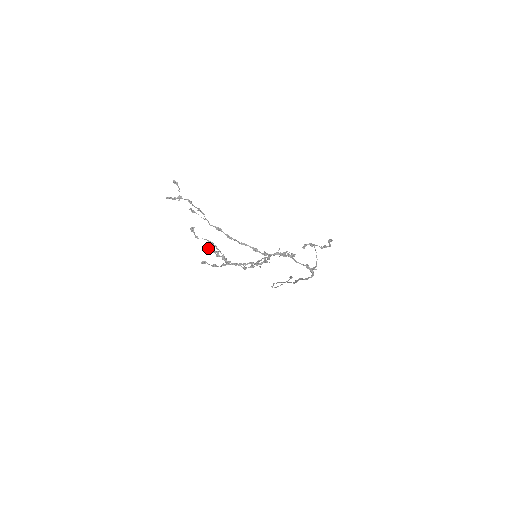
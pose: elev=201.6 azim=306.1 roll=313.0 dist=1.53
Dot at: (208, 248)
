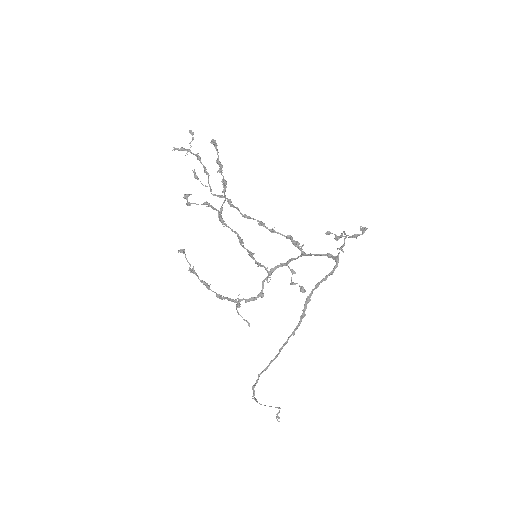
Dot at: (214, 141)
